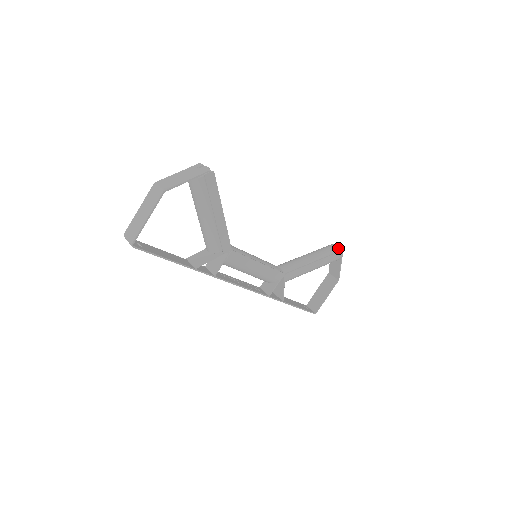
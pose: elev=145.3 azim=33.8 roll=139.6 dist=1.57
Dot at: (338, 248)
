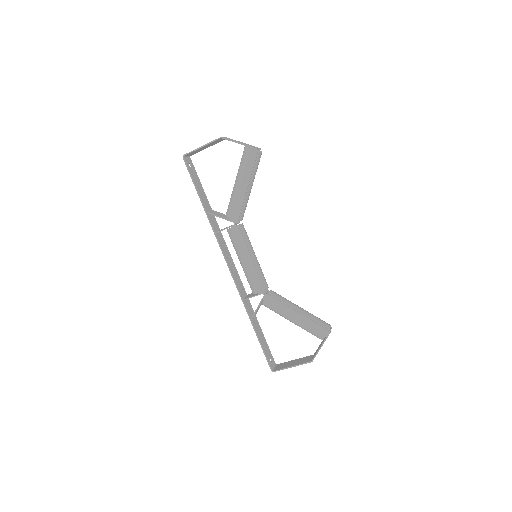
Dot at: (329, 328)
